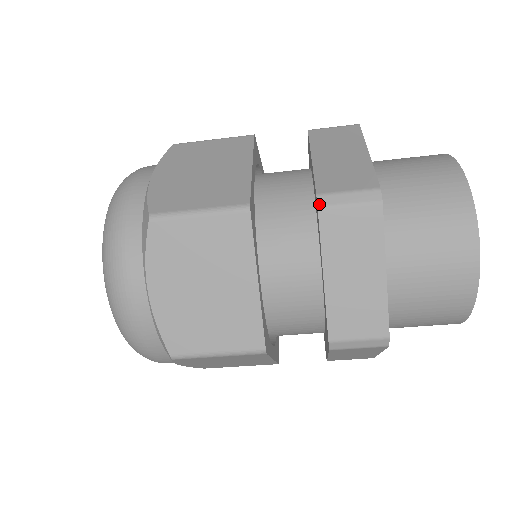
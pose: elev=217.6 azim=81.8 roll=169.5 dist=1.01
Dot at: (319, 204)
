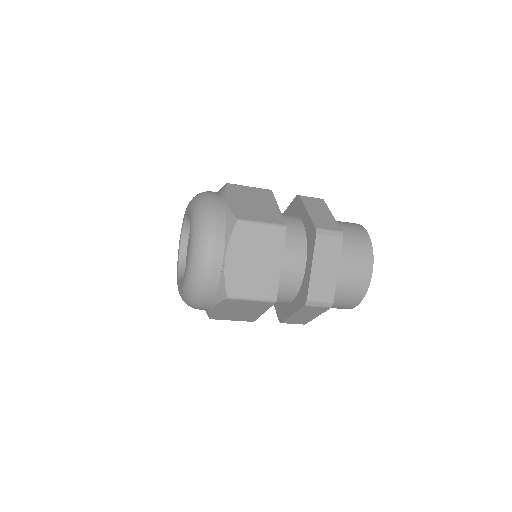
Dot at: (317, 232)
